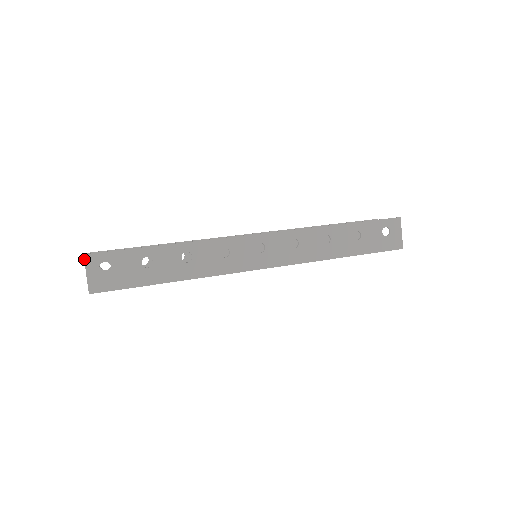
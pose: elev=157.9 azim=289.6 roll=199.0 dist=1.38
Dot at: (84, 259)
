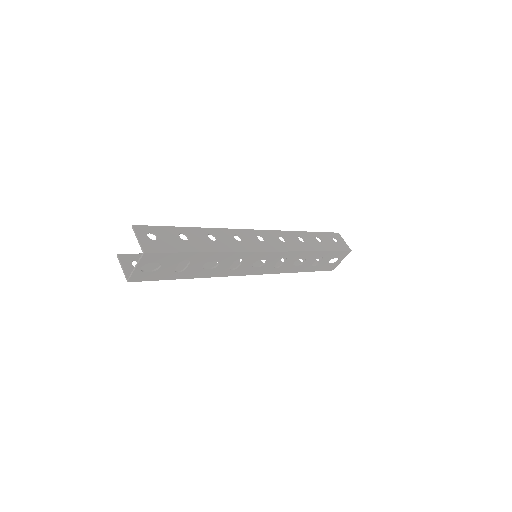
Dot at: (133, 228)
